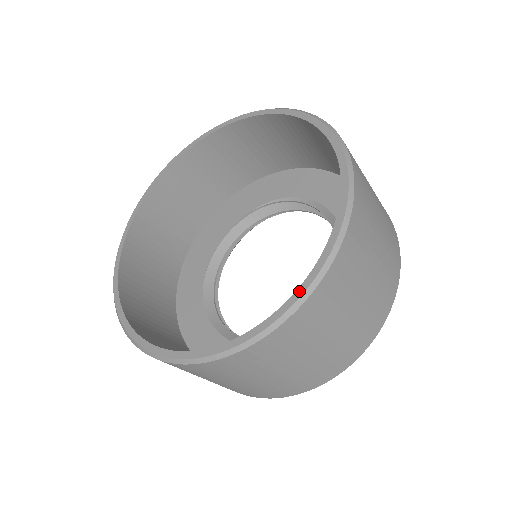
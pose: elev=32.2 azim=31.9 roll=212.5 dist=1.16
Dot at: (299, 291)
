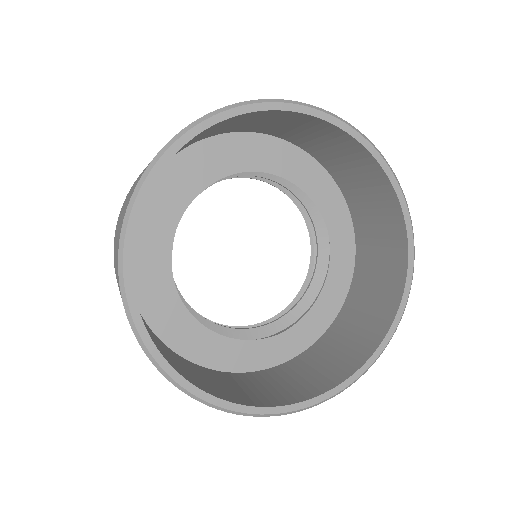
Dot at: (401, 310)
